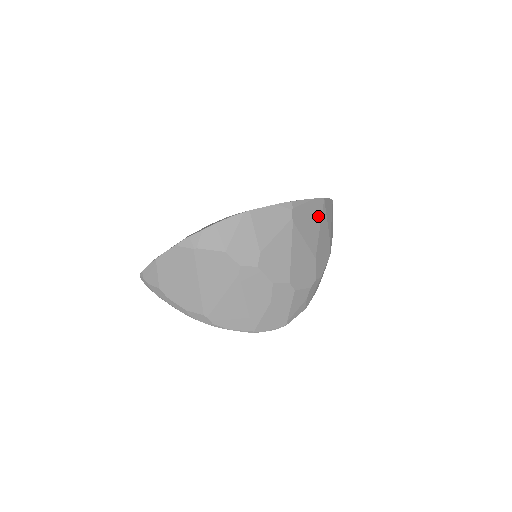
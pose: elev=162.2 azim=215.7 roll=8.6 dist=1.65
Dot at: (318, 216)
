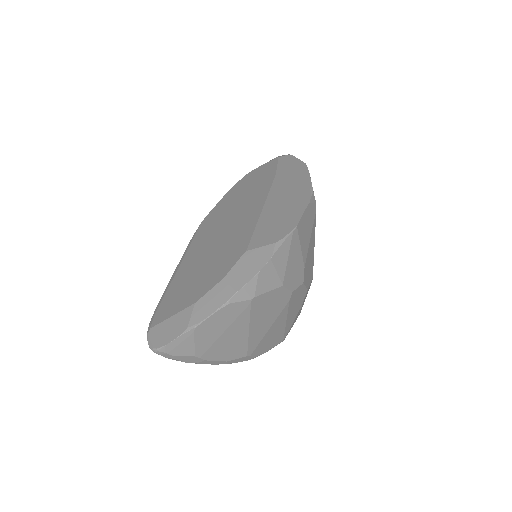
Dot at: occluded
